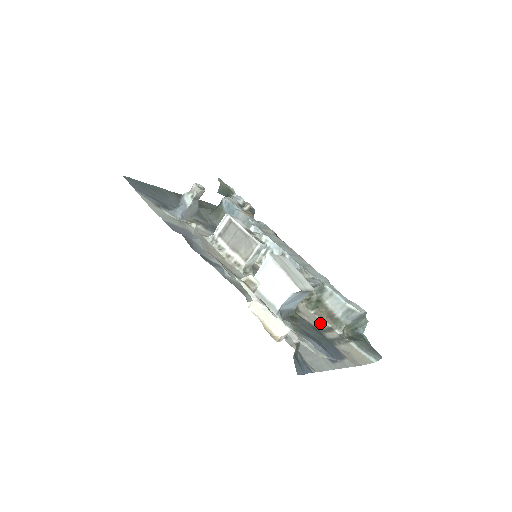
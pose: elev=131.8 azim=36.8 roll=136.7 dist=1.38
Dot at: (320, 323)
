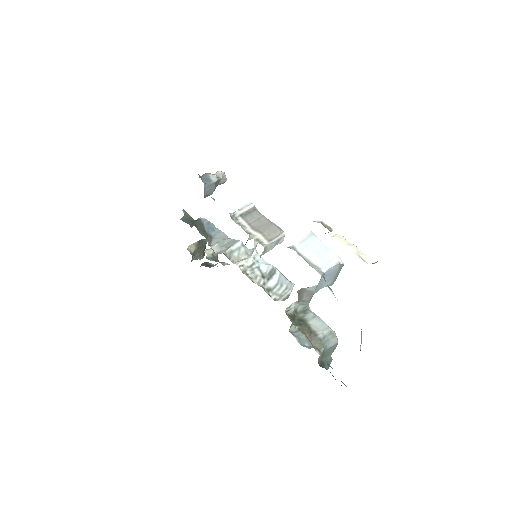
Dot at: occluded
